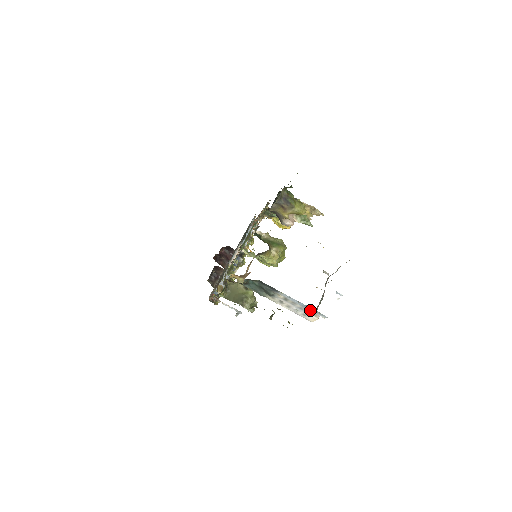
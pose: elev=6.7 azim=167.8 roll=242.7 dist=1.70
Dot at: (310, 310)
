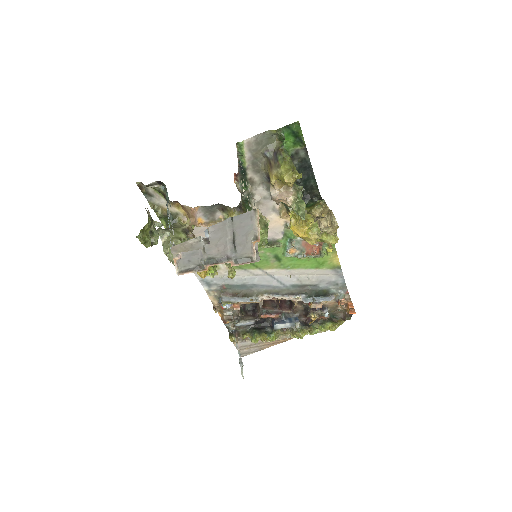
Dot at: occluded
